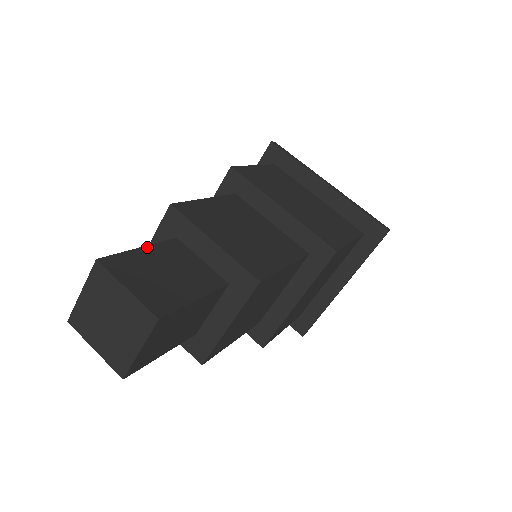
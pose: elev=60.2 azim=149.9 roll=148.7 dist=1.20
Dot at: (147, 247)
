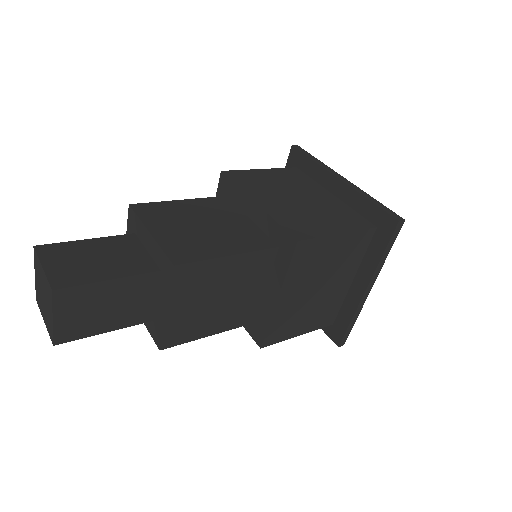
Dot at: (94, 239)
